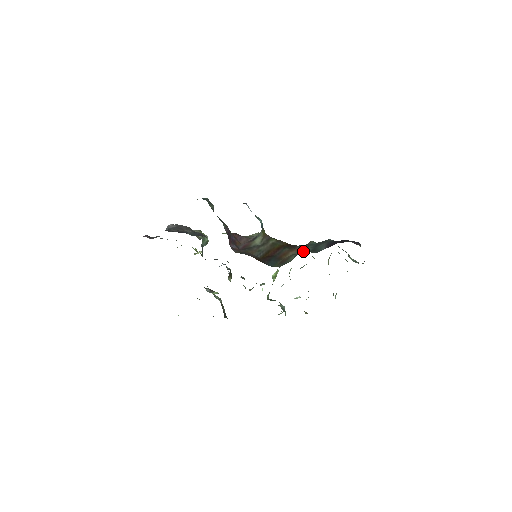
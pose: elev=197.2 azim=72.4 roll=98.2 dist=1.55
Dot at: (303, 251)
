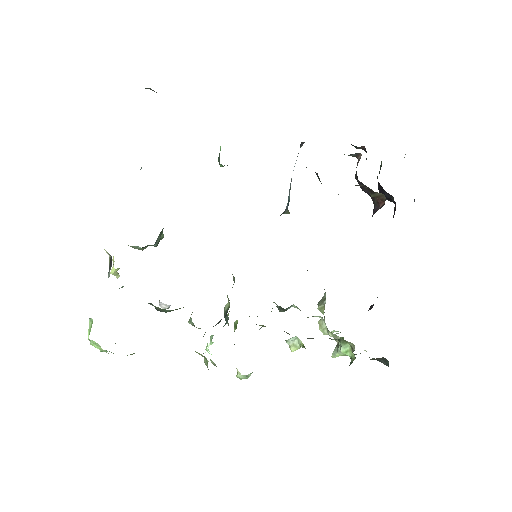
Dot at: occluded
